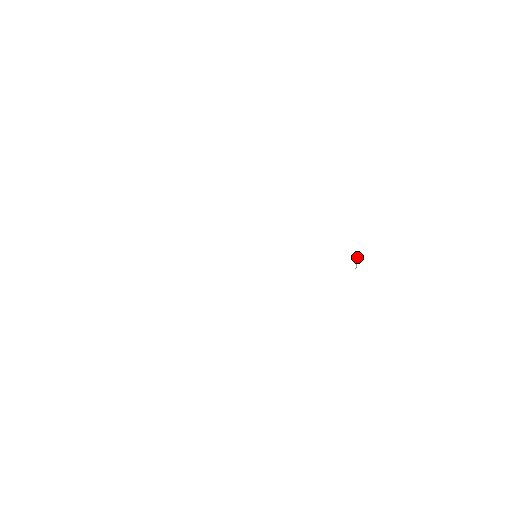
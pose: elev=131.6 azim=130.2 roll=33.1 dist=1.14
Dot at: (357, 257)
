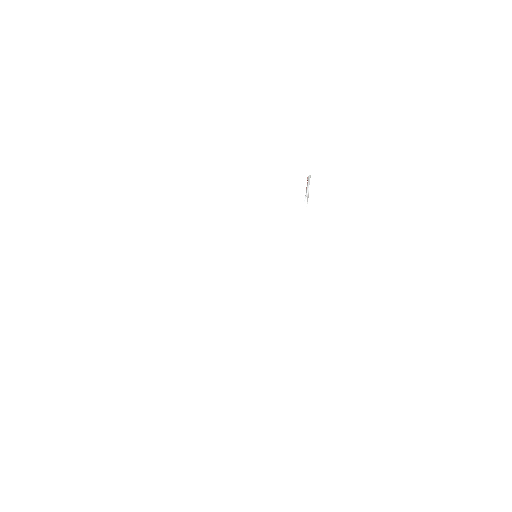
Dot at: (307, 193)
